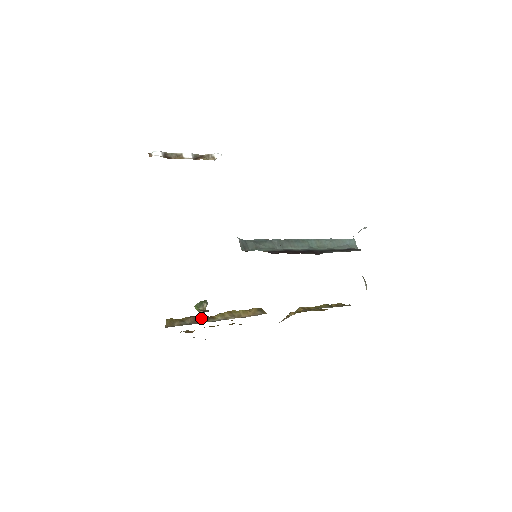
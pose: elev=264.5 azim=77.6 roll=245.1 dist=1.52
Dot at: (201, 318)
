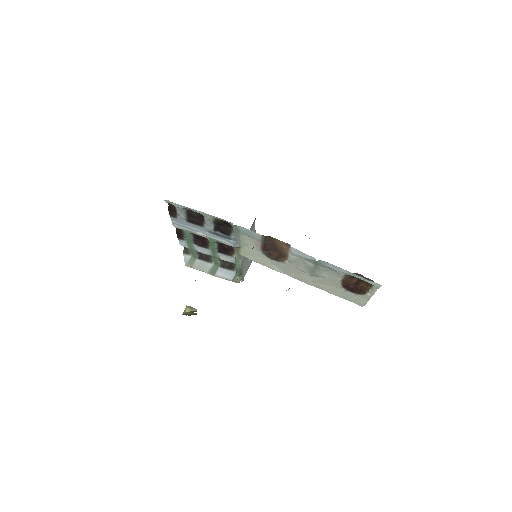
Dot at: occluded
